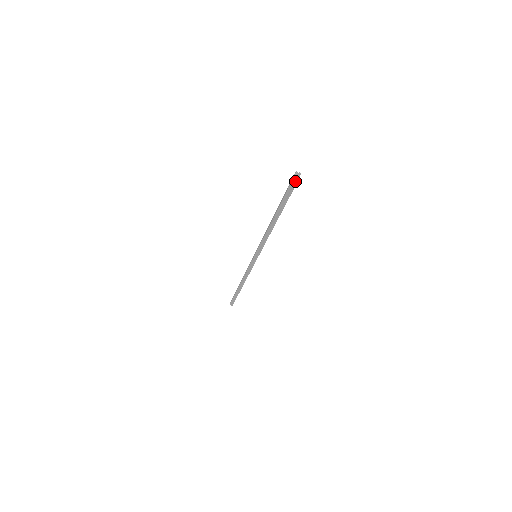
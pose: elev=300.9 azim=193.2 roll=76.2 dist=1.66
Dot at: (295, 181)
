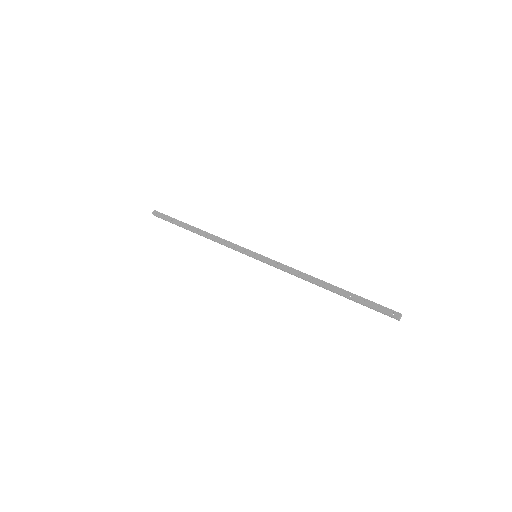
Dot at: (392, 317)
